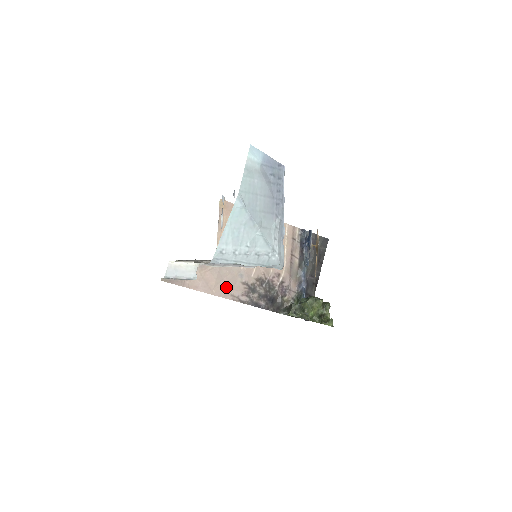
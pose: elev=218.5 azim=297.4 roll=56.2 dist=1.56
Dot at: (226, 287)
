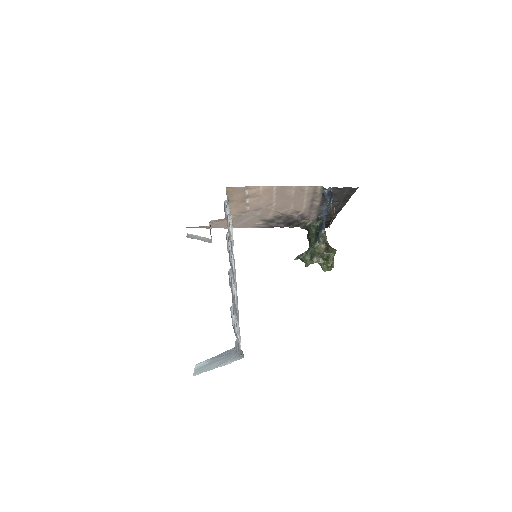
Dot at: (245, 224)
